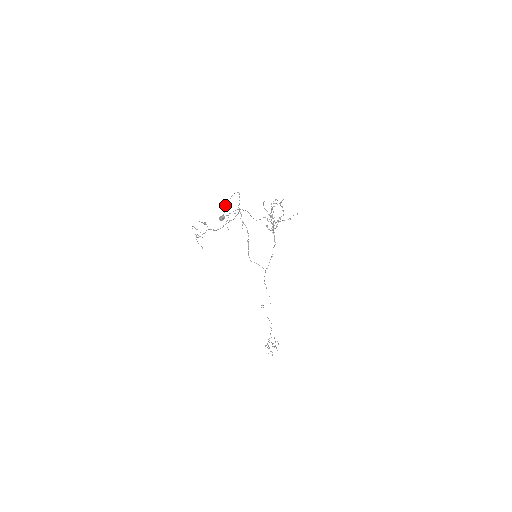
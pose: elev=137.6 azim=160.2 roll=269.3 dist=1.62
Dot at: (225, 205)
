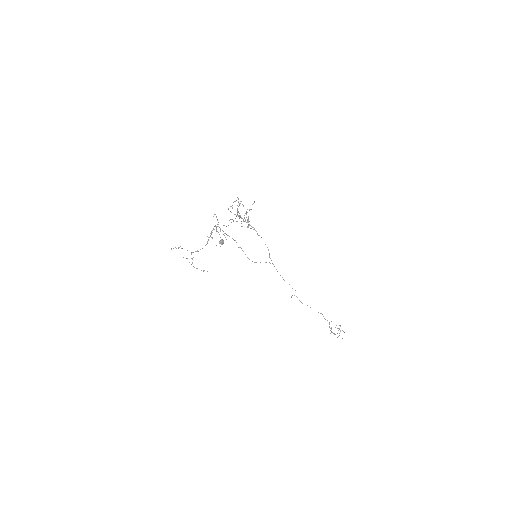
Dot at: (216, 230)
